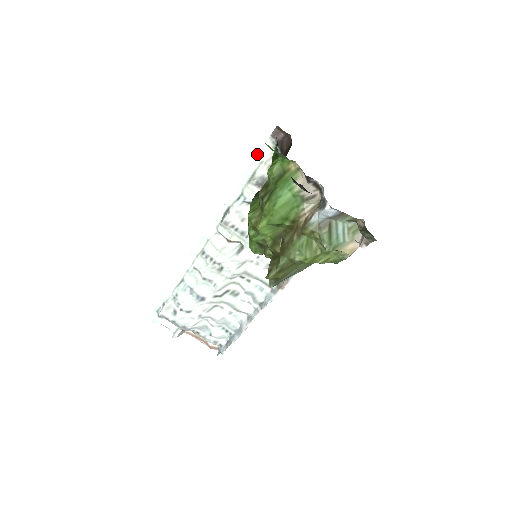
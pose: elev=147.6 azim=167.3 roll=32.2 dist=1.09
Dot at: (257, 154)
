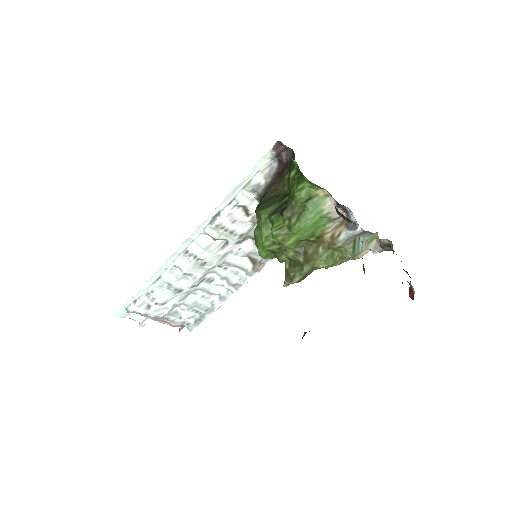
Dot at: occluded
